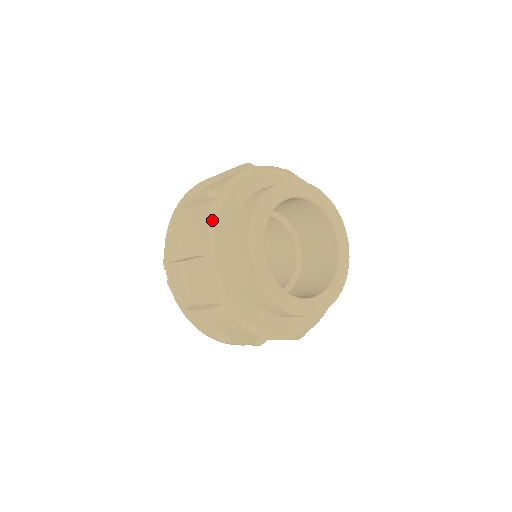
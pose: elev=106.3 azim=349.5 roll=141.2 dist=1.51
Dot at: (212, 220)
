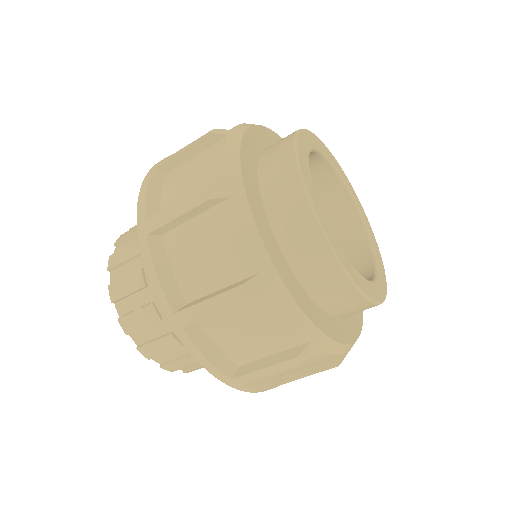
Dot at: (247, 124)
